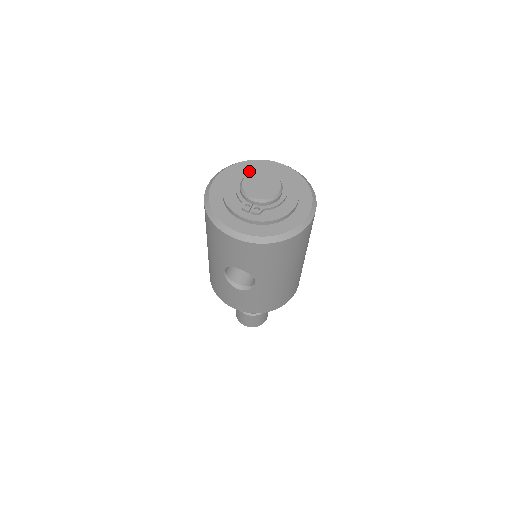
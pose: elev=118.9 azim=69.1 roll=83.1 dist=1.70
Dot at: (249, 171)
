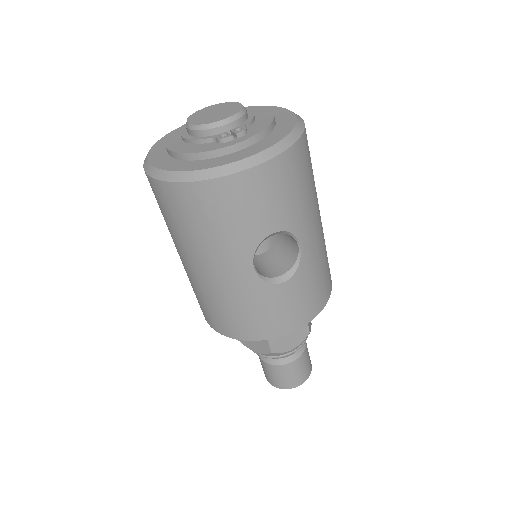
Dot at: (180, 131)
